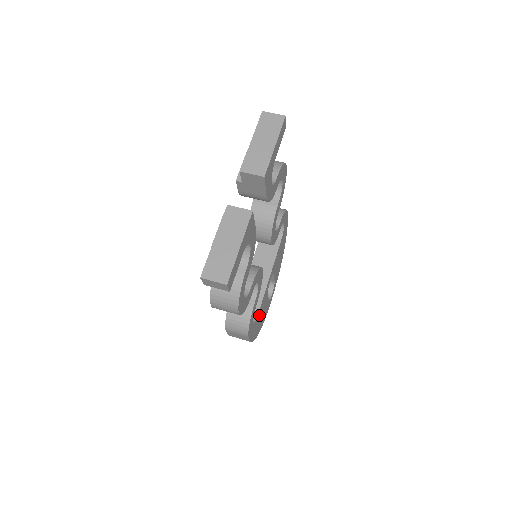
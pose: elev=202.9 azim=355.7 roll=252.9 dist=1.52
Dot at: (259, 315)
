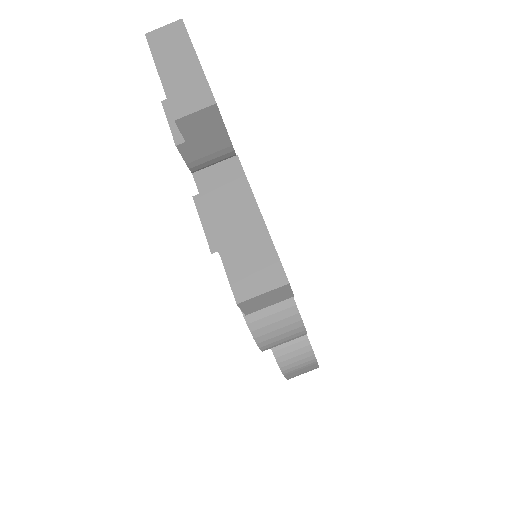
Dot at: occluded
